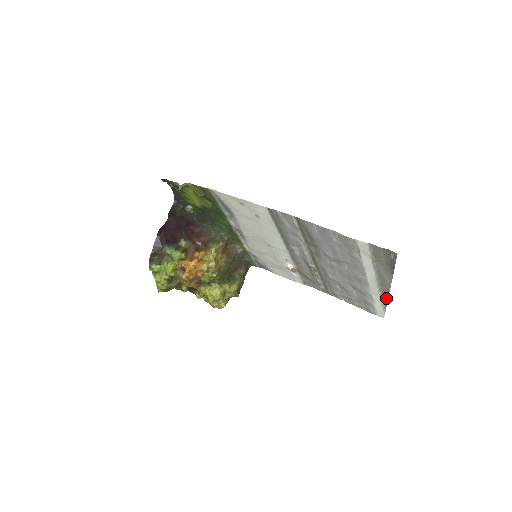
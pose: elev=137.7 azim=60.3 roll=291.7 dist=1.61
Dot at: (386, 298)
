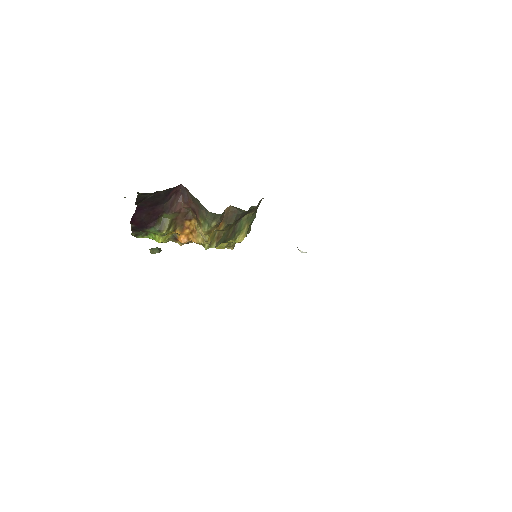
Dot at: occluded
